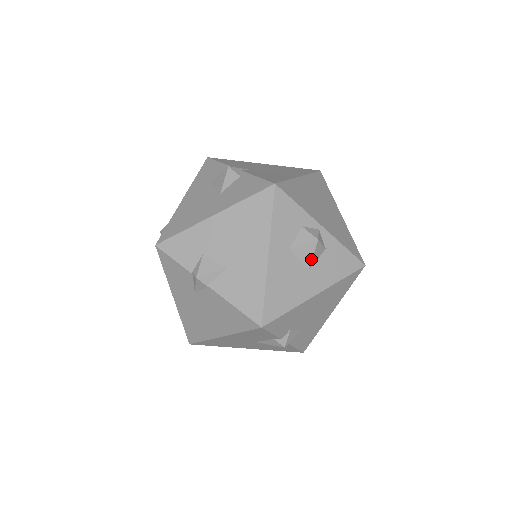
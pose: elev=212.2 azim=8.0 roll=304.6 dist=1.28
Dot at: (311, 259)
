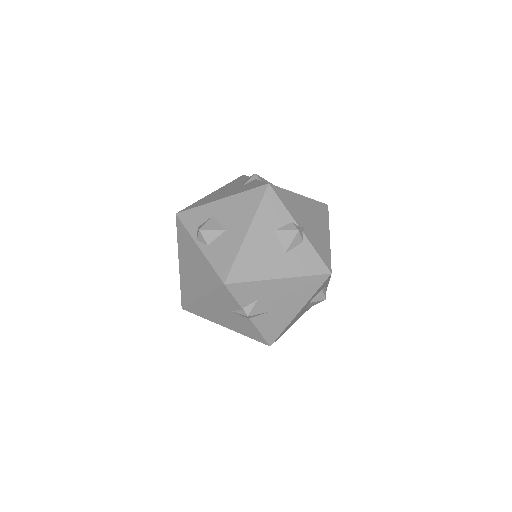
Dot at: (313, 305)
